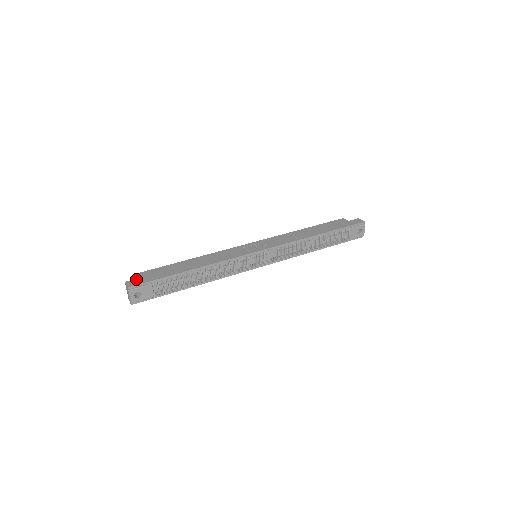
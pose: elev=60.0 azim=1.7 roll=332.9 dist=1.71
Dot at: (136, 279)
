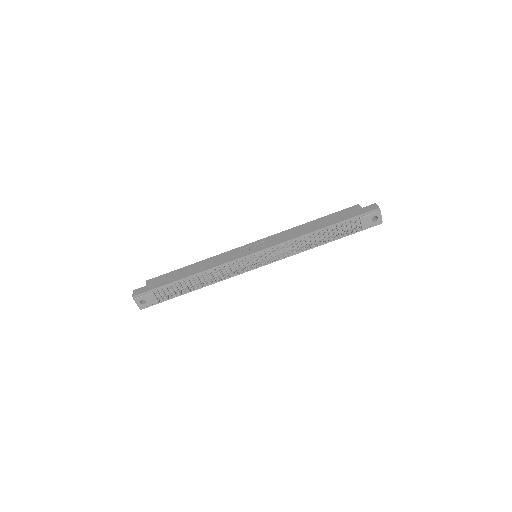
Dot at: (142, 287)
